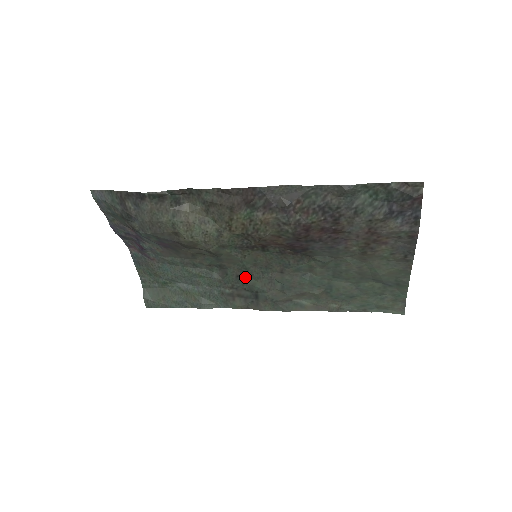
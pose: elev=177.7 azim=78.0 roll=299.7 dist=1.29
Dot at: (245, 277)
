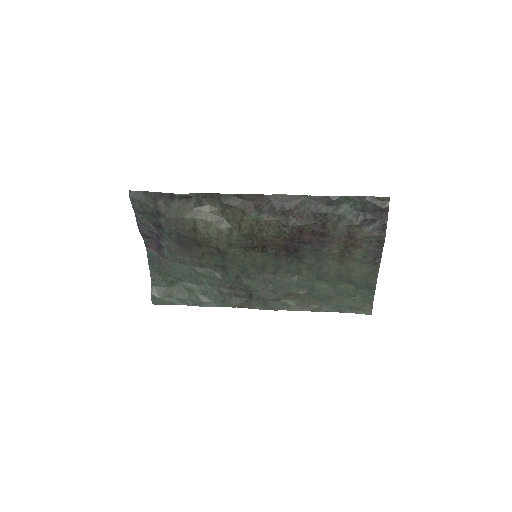
Dot at: (243, 278)
